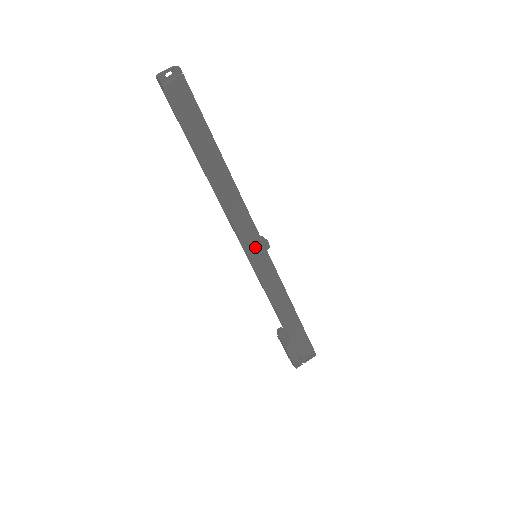
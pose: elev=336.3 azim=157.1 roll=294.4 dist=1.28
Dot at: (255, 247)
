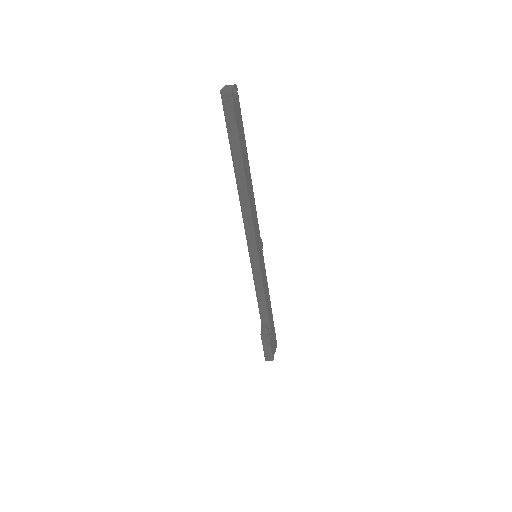
Dot at: (259, 246)
